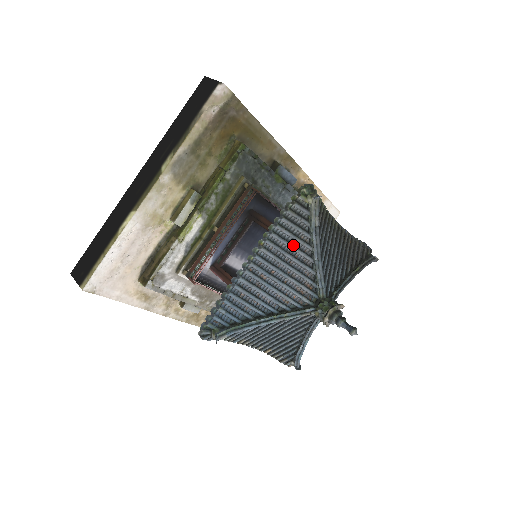
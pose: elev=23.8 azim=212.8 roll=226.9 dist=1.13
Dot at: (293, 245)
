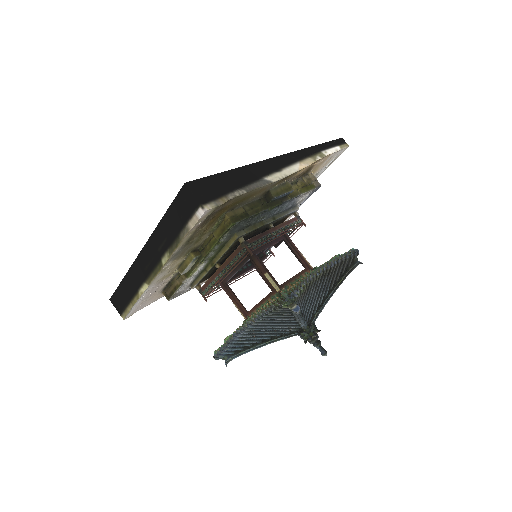
Dot at: (279, 318)
